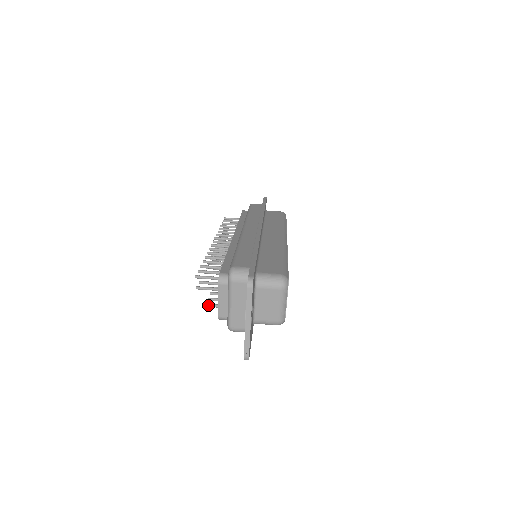
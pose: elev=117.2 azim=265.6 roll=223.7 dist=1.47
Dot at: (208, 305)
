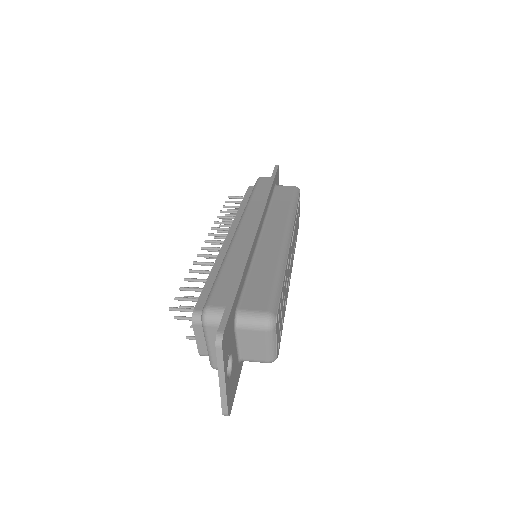
Dot at: (188, 338)
